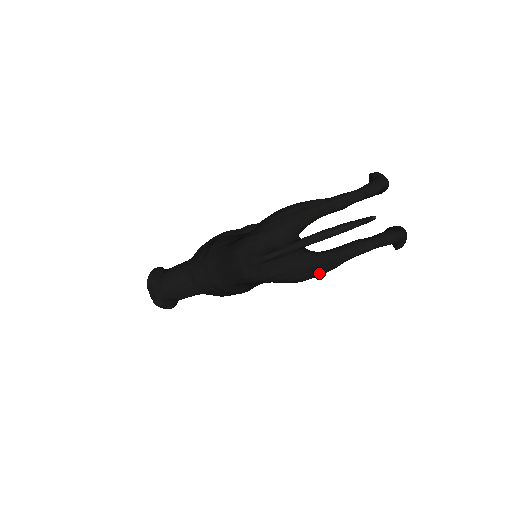
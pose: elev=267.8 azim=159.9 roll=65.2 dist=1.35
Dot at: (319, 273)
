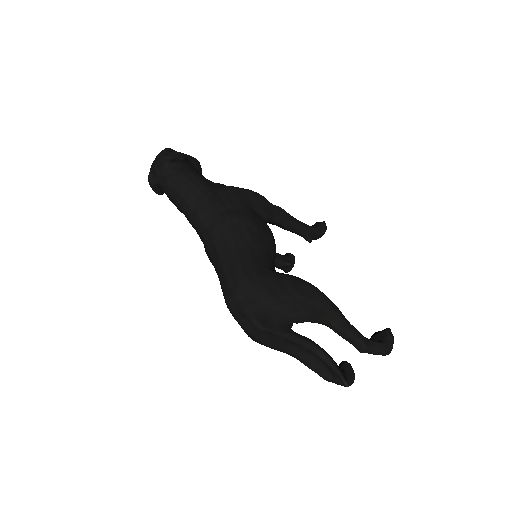
Dot at: occluded
